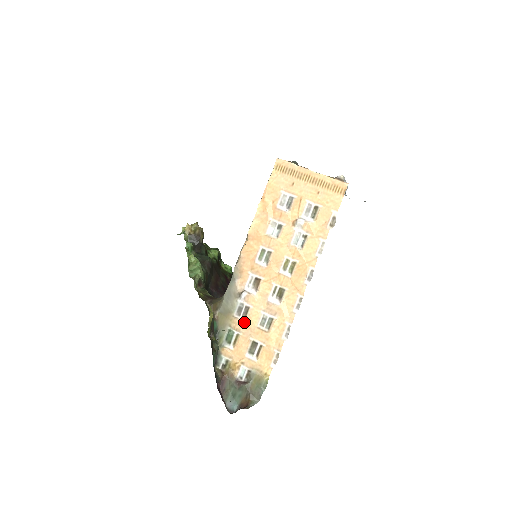
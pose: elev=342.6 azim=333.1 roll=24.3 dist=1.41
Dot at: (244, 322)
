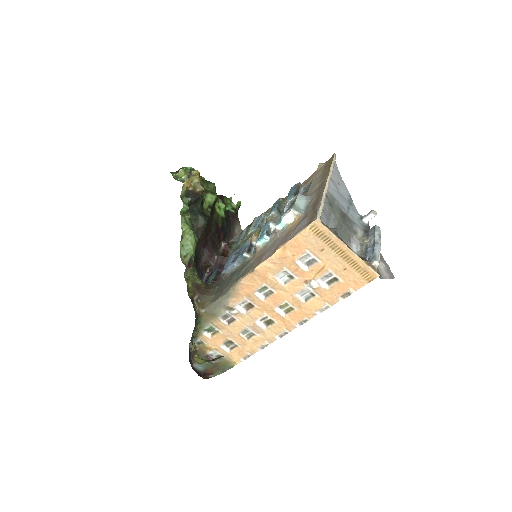
Dot at: (227, 326)
